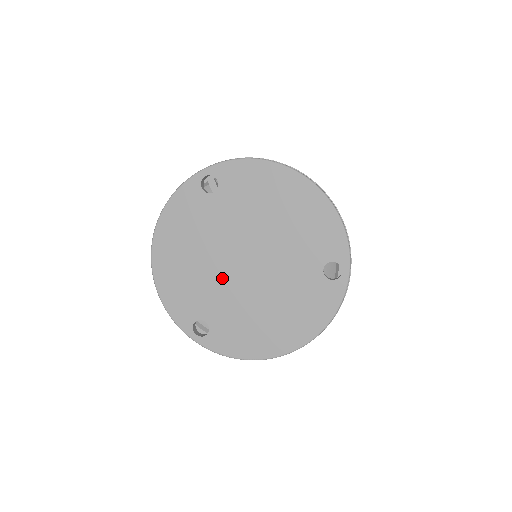
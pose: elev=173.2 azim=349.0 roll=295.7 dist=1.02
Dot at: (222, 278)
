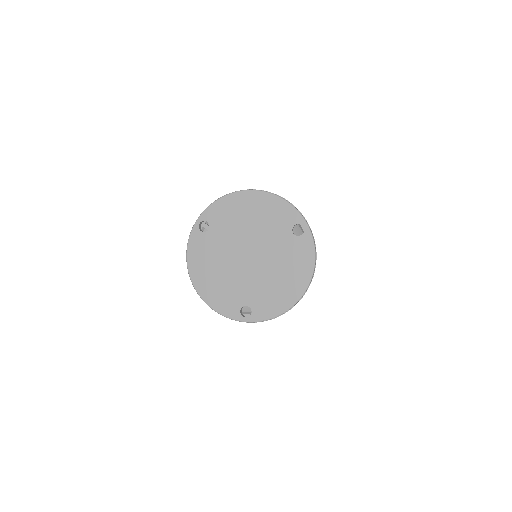
Dot at: (241, 274)
